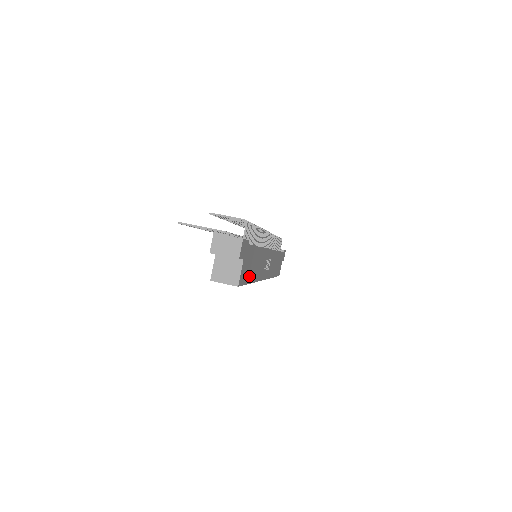
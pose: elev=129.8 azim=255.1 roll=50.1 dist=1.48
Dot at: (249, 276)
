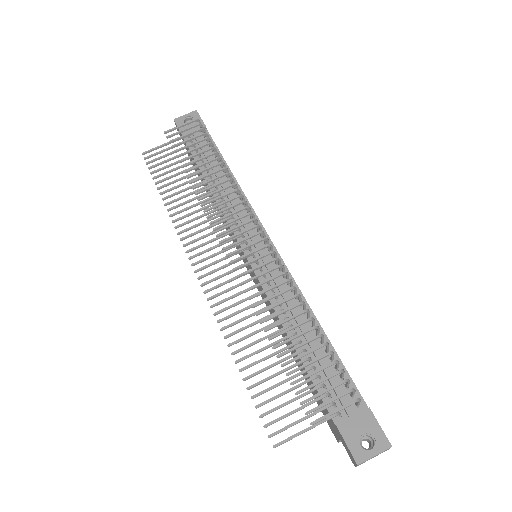
Dot at: occluded
